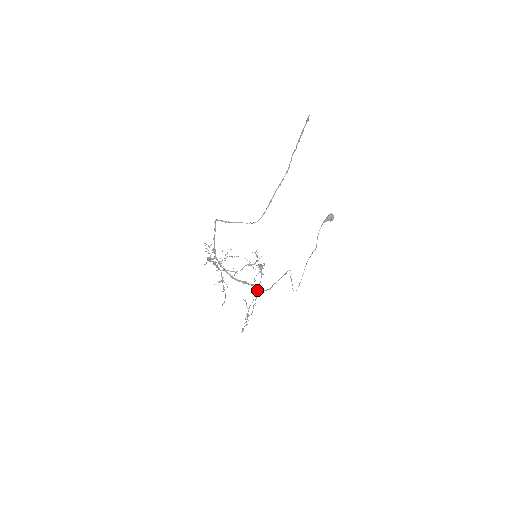
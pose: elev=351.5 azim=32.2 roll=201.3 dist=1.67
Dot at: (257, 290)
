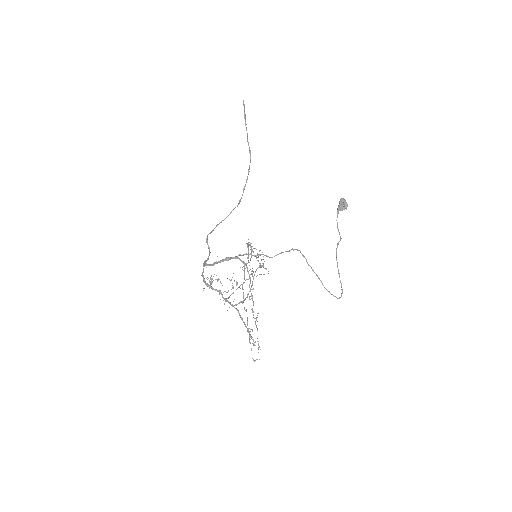
Dot at: (245, 263)
